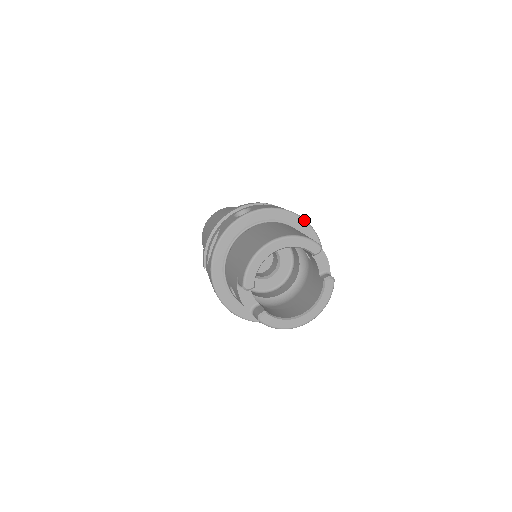
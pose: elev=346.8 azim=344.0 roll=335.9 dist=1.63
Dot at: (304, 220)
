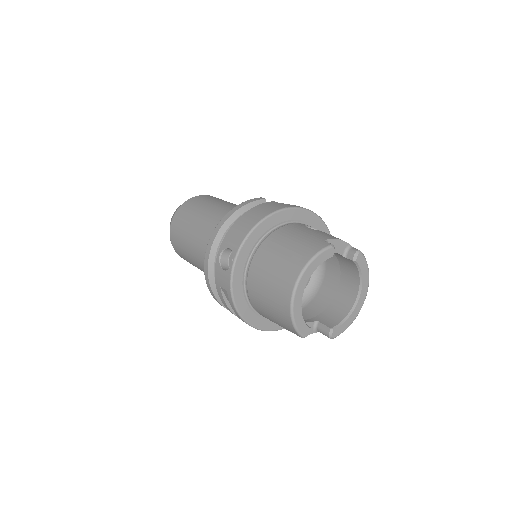
Dot at: (280, 211)
